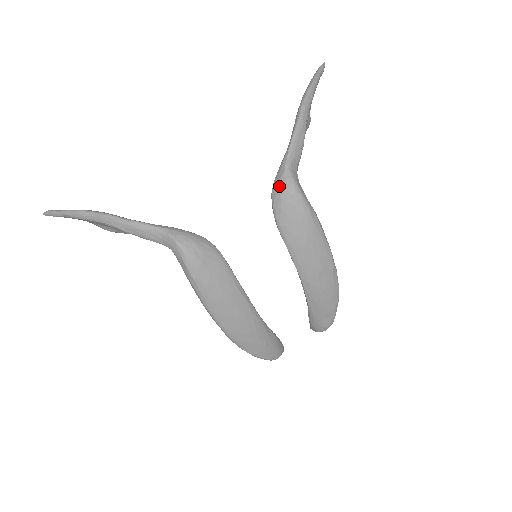
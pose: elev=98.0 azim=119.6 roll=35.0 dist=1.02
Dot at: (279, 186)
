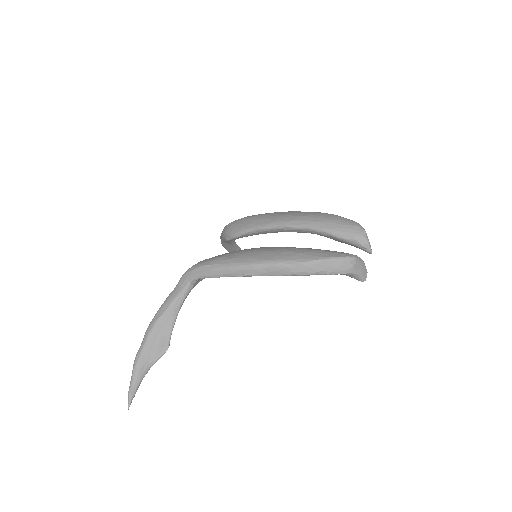
Dot at: (224, 233)
